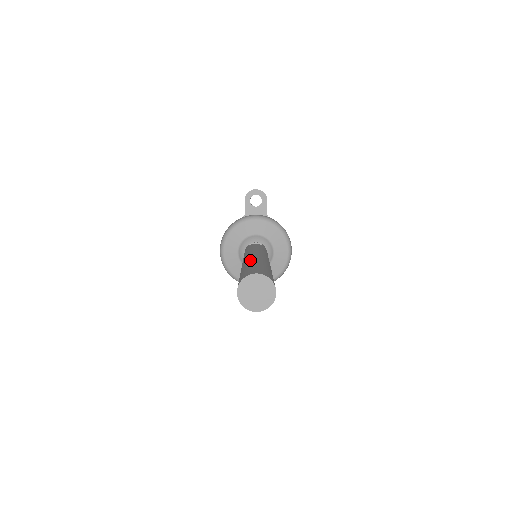
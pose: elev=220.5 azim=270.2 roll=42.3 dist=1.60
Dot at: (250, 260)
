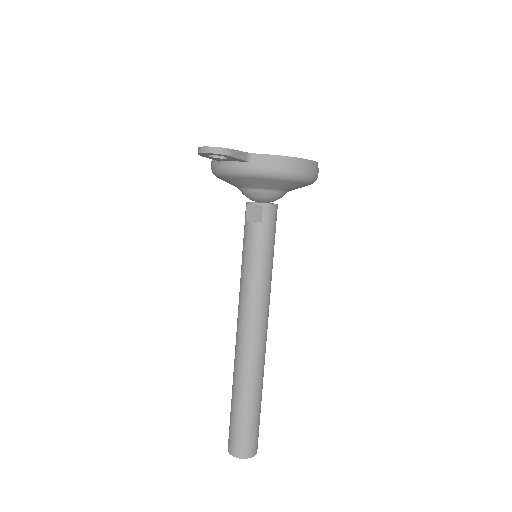
Dot at: (235, 377)
